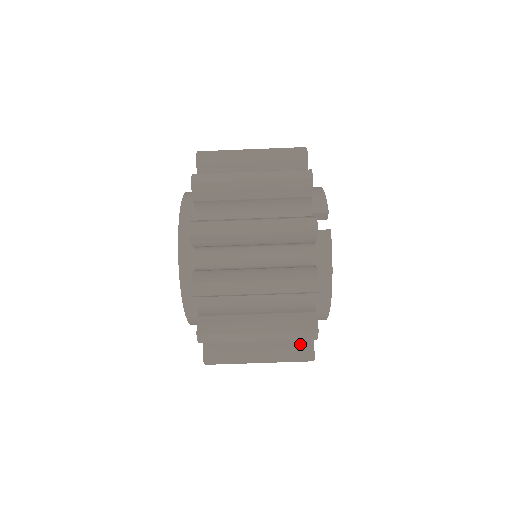
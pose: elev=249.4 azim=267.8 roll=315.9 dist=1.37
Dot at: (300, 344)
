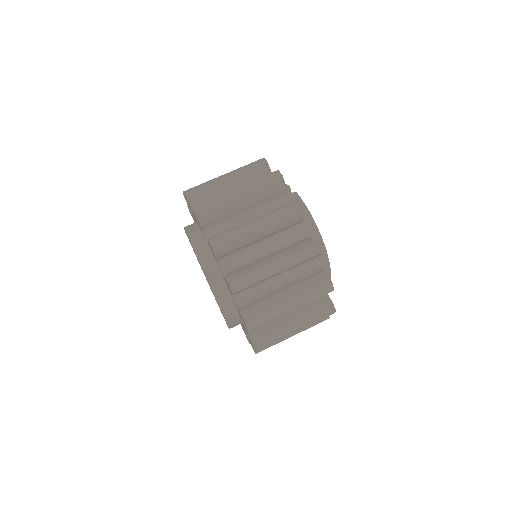
Dot at: (316, 278)
